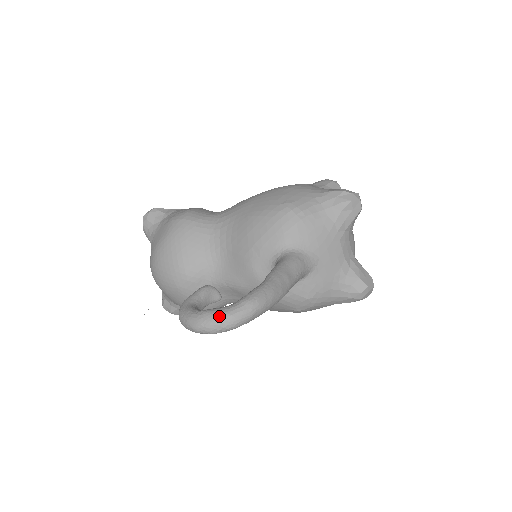
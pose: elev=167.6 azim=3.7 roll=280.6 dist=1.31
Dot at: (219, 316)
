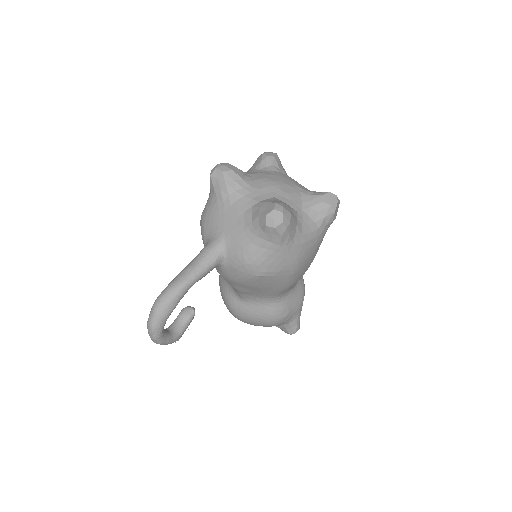
Dot at: (147, 327)
